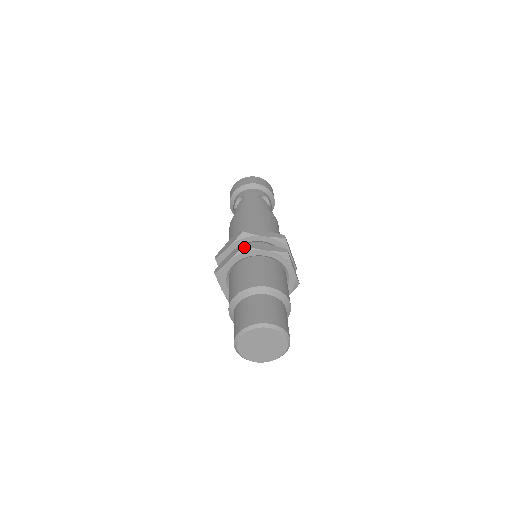
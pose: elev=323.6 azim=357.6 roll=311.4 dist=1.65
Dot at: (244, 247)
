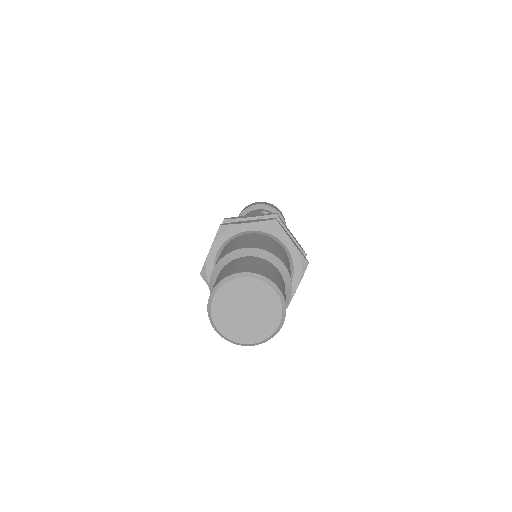
Dot at: (222, 227)
